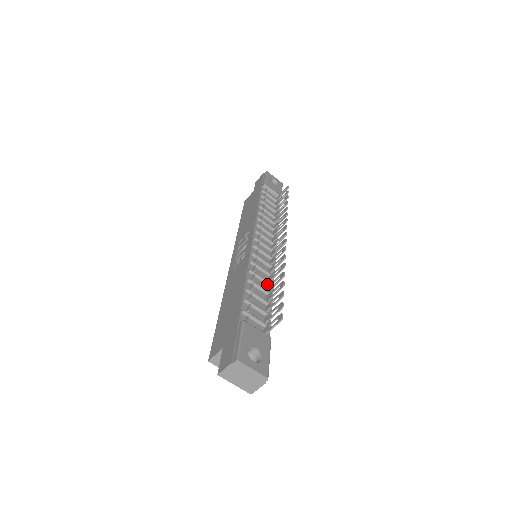
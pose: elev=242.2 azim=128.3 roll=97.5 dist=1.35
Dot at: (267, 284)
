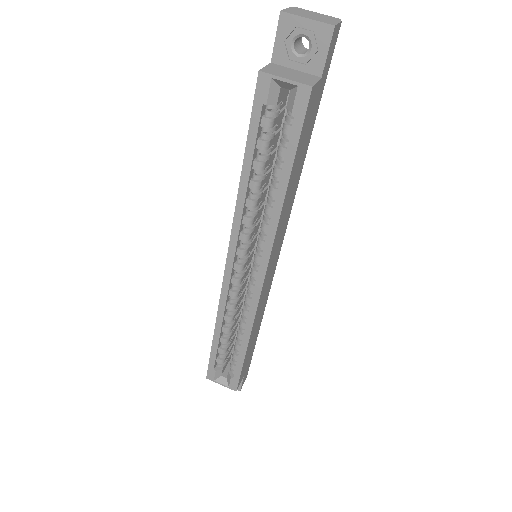
Dot at: occluded
